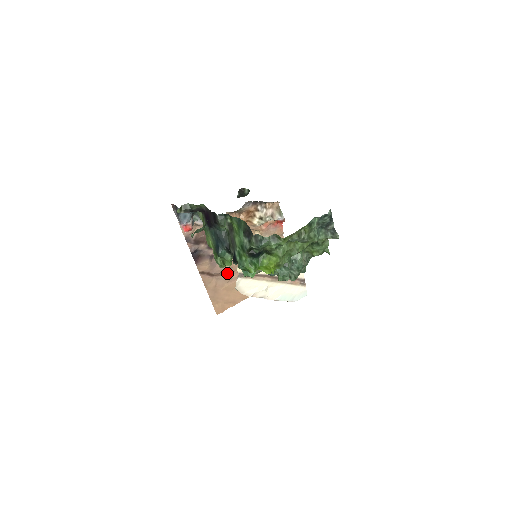
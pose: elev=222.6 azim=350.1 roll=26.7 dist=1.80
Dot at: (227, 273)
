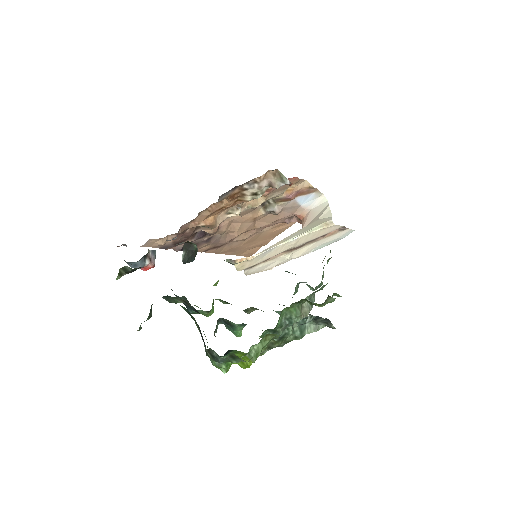
Dot at: (240, 236)
